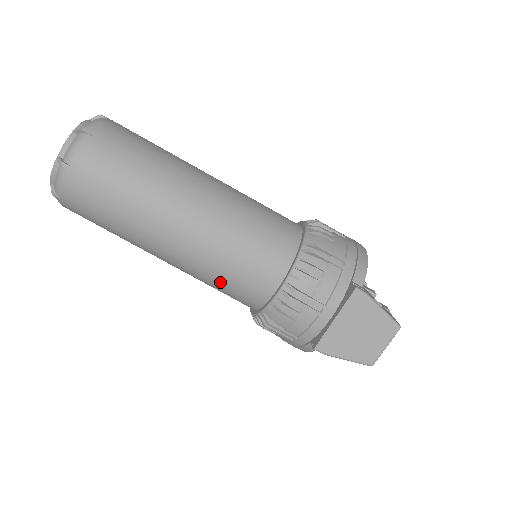
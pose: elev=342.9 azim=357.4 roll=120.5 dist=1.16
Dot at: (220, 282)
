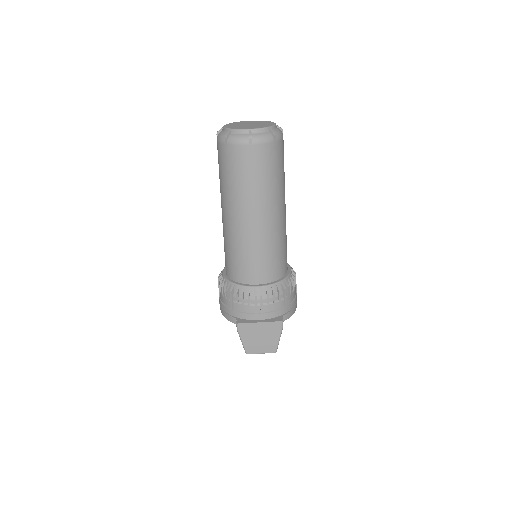
Dot at: (236, 253)
